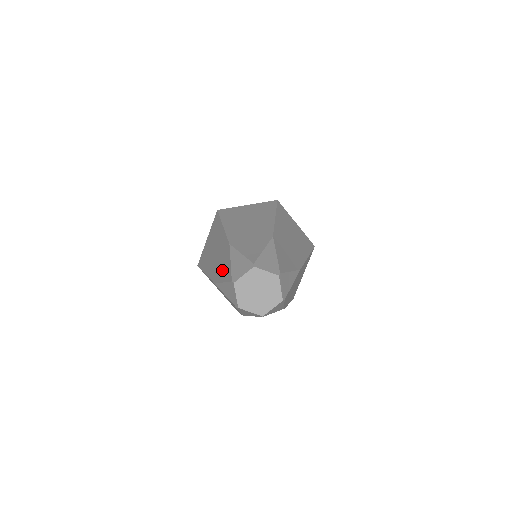
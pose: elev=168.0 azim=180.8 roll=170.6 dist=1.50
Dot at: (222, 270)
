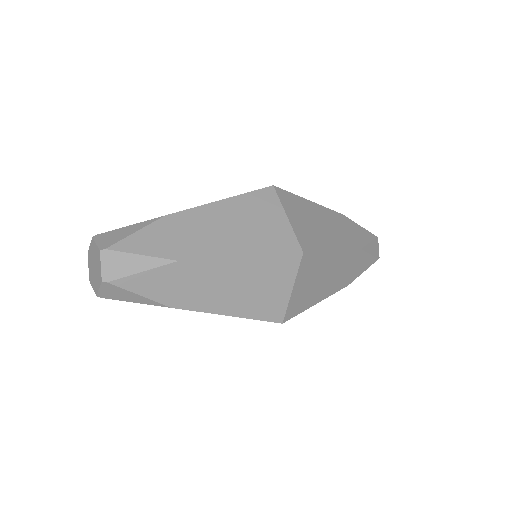
Dot at: occluded
